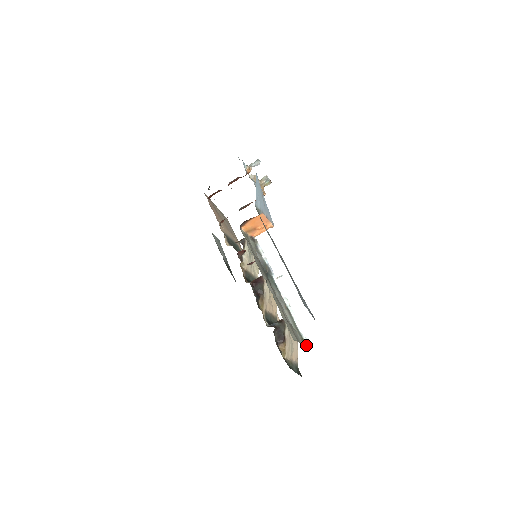
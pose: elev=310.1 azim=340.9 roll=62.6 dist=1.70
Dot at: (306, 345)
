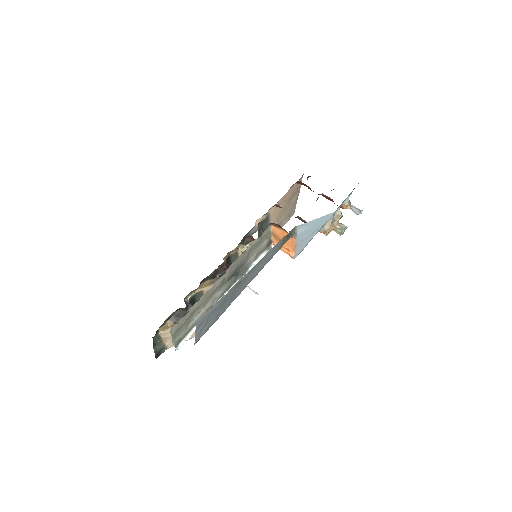
Dot at: (176, 346)
